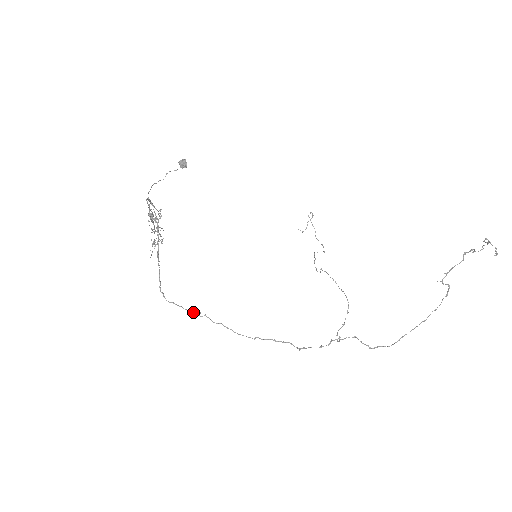
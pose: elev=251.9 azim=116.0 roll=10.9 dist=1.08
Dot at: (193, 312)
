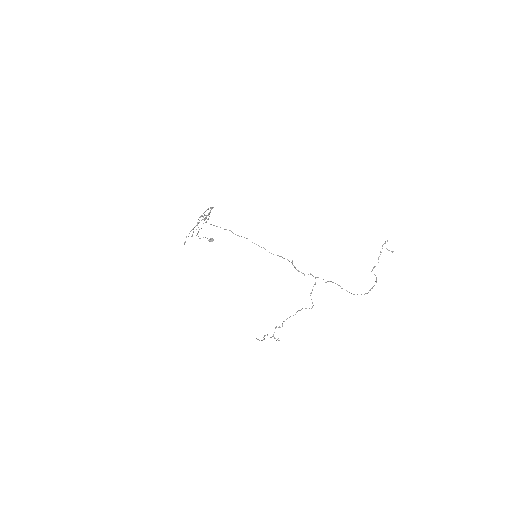
Dot at: (224, 229)
